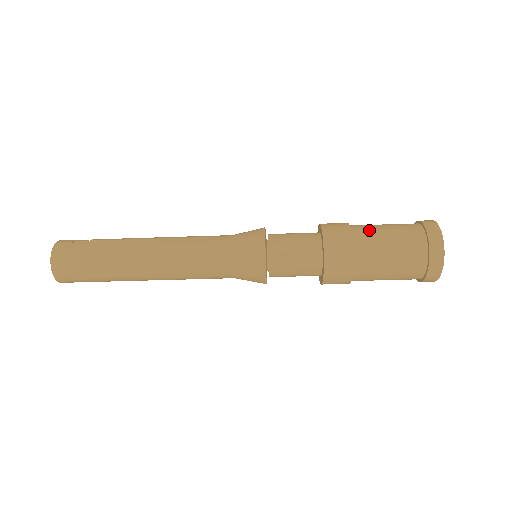
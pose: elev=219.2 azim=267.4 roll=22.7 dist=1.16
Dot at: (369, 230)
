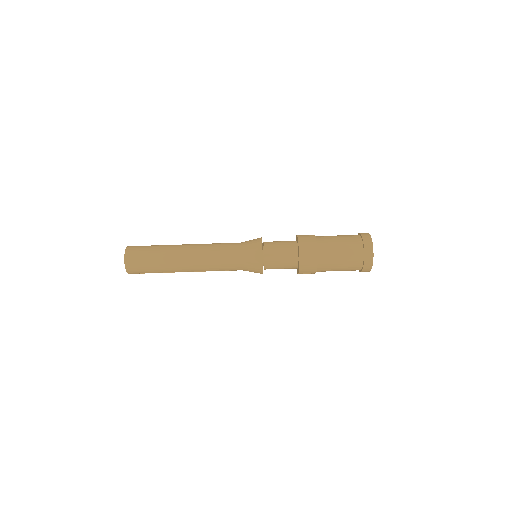
Dot at: (326, 236)
